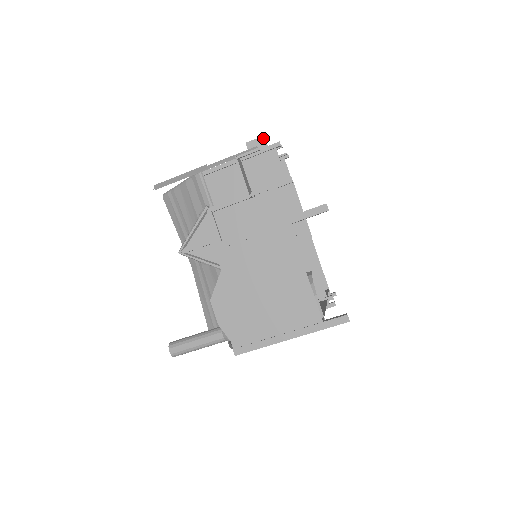
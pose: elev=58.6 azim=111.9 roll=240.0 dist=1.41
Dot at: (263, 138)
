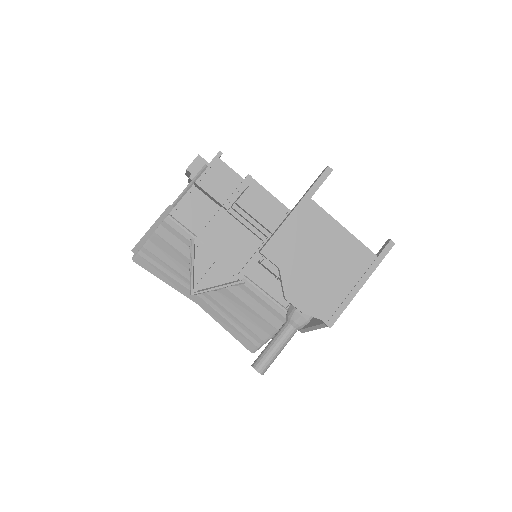
Dot at: (199, 157)
